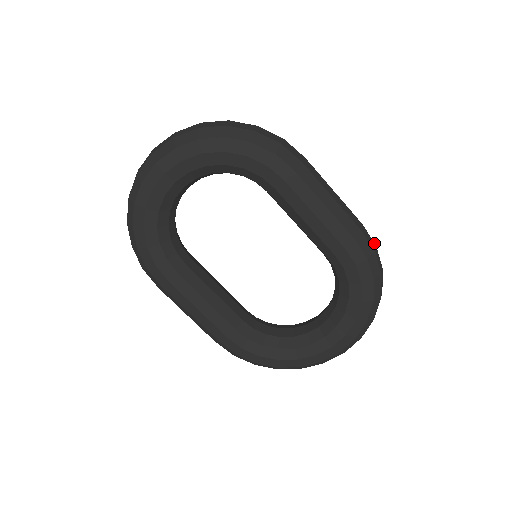
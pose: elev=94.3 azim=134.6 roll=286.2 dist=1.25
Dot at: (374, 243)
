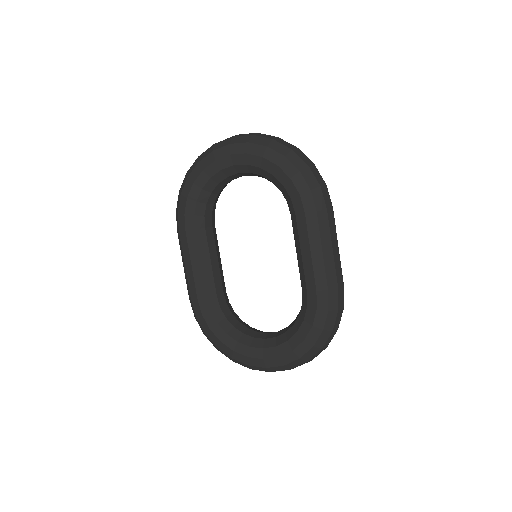
Dot at: (343, 305)
